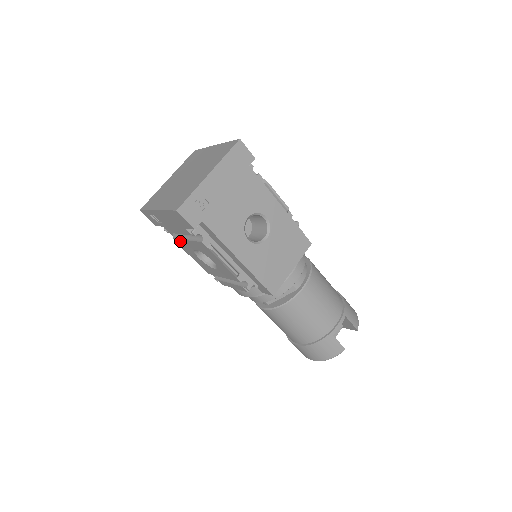
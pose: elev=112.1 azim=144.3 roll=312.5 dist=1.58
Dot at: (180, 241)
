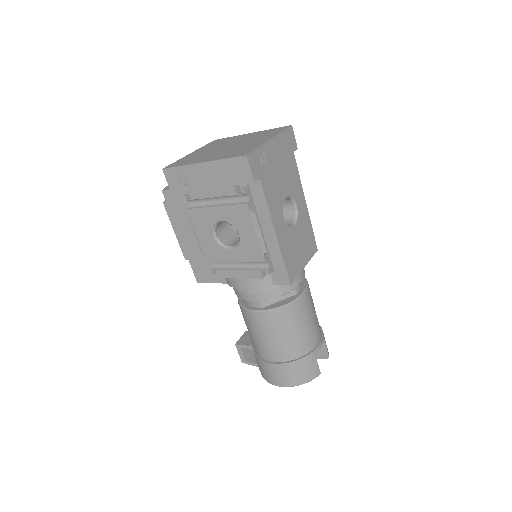
Dot at: (200, 211)
